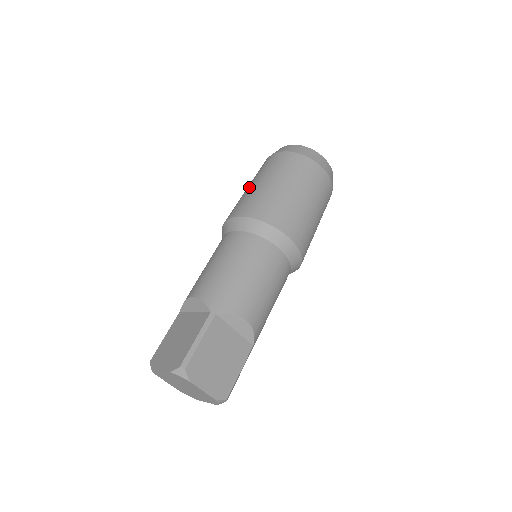
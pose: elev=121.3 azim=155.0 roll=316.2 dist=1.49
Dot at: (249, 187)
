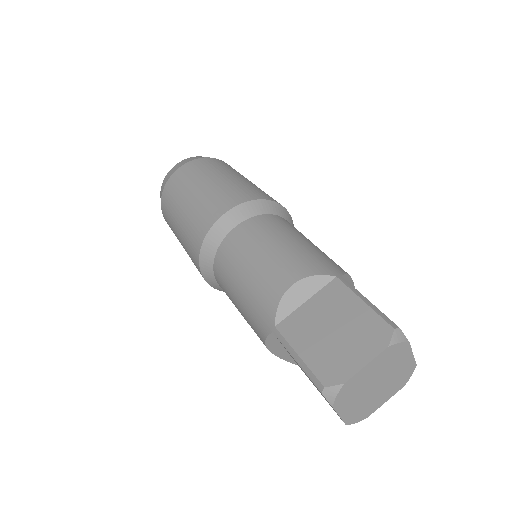
Dot at: (195, 194)
